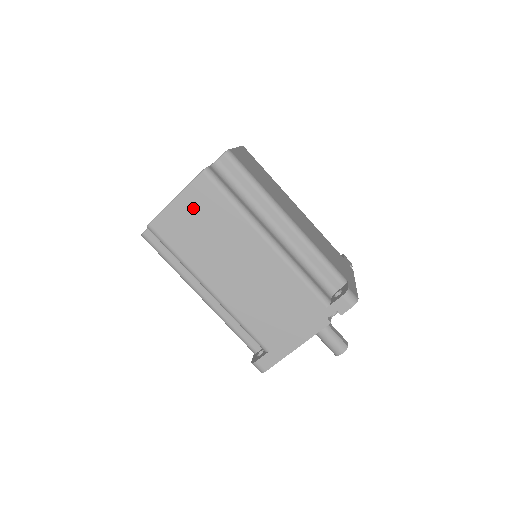
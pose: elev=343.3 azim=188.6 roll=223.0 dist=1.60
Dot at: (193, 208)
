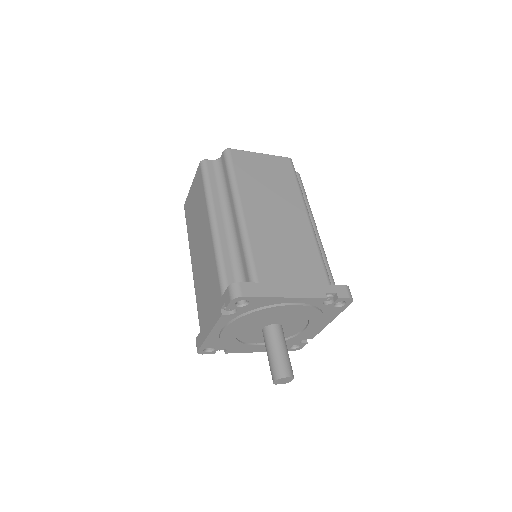
Dot at: (269, 165)
